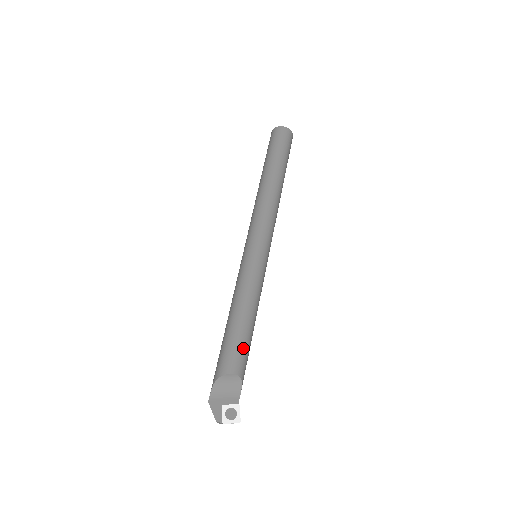
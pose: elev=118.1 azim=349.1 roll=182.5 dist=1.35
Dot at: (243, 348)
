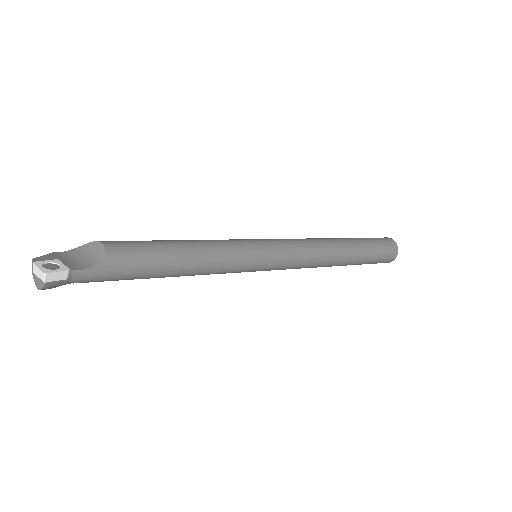
Dot at: (143, 249)
